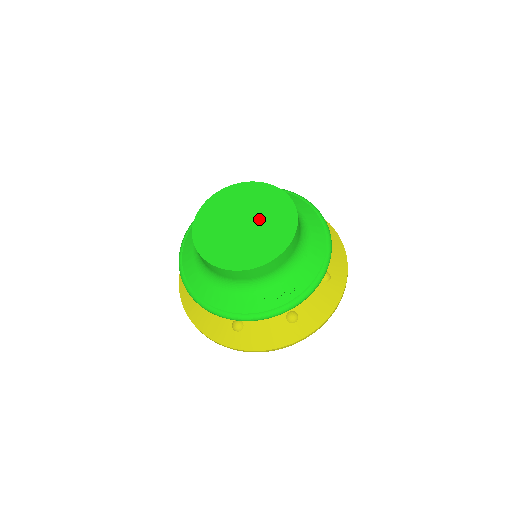
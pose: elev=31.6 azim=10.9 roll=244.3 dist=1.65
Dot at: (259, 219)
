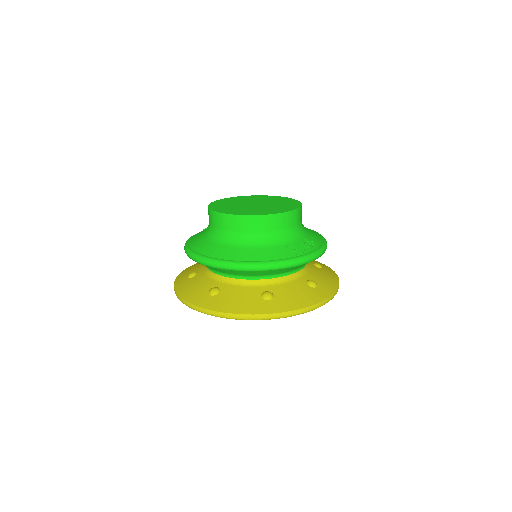
Dot at: (265, 202)
